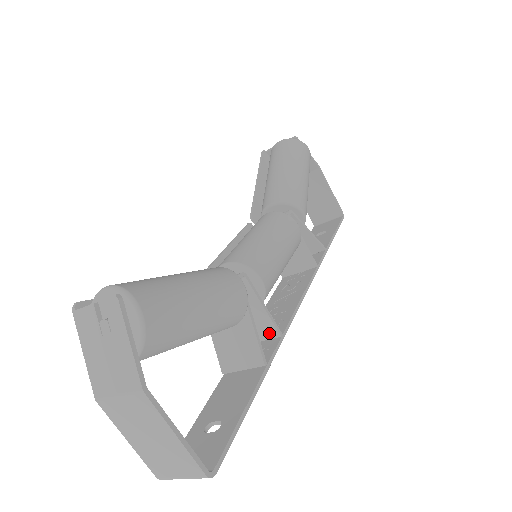
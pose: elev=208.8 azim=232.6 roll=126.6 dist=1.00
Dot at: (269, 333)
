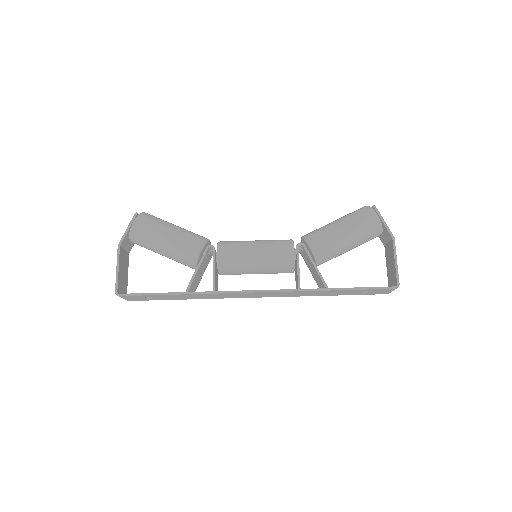
Dot at: occluded
